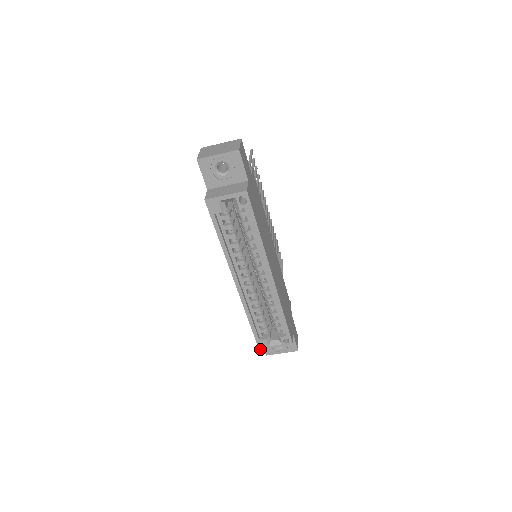
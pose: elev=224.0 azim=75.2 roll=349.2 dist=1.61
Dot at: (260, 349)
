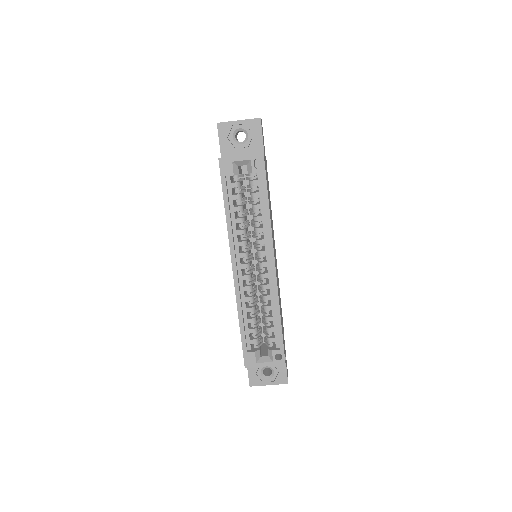
Dot at: (246, 366)
